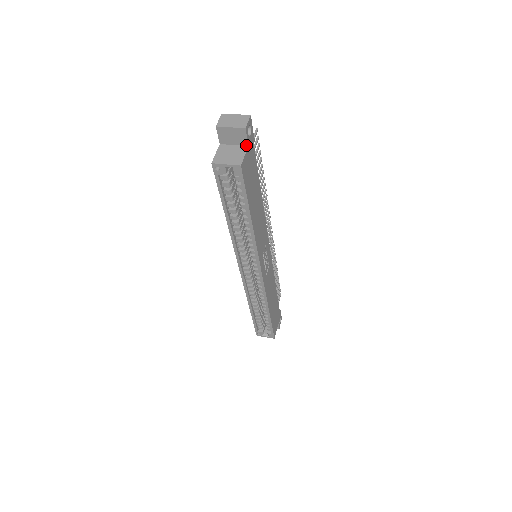
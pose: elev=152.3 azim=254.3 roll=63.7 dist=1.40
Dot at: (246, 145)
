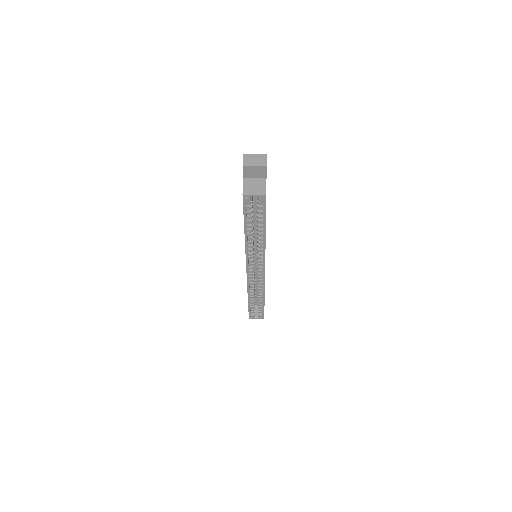
Dot at: (265, 177)
